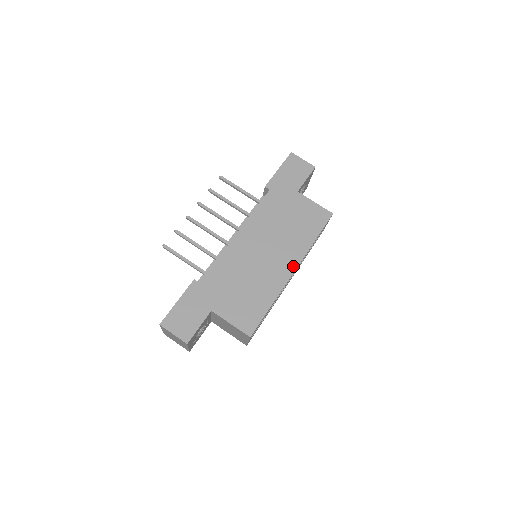
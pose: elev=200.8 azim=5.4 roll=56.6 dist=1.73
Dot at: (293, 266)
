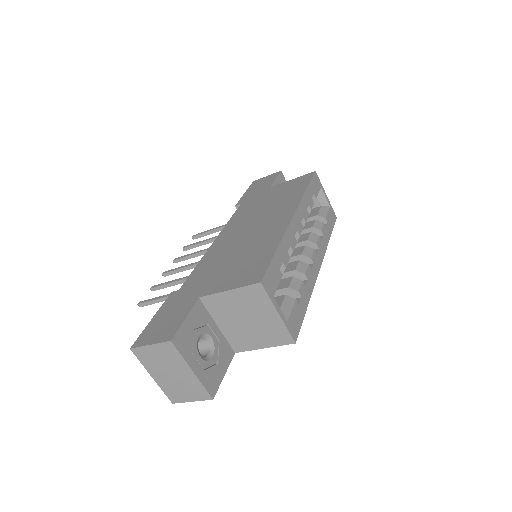
Dot at: (290, 214)
